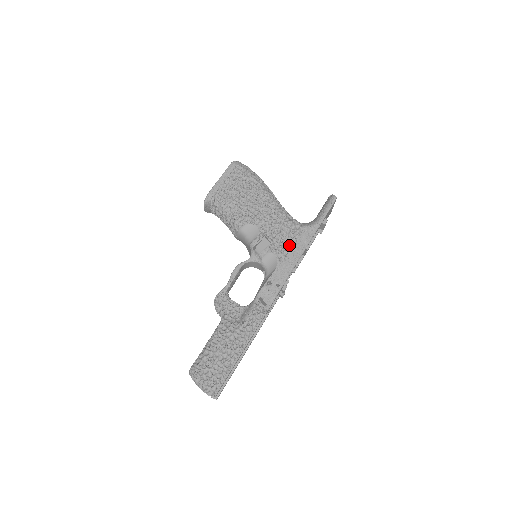
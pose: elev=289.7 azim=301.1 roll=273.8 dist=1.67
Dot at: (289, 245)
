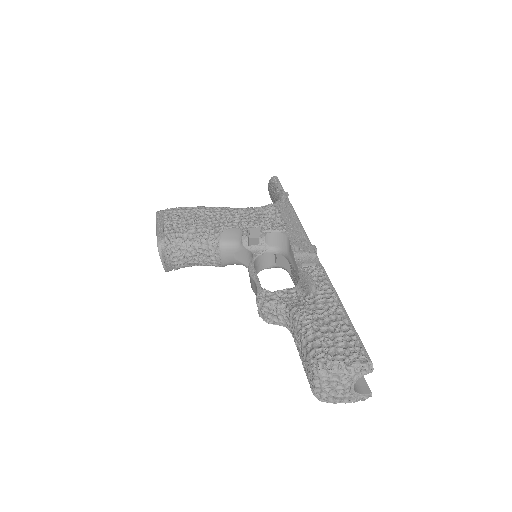
Dot at: (278, 219)
